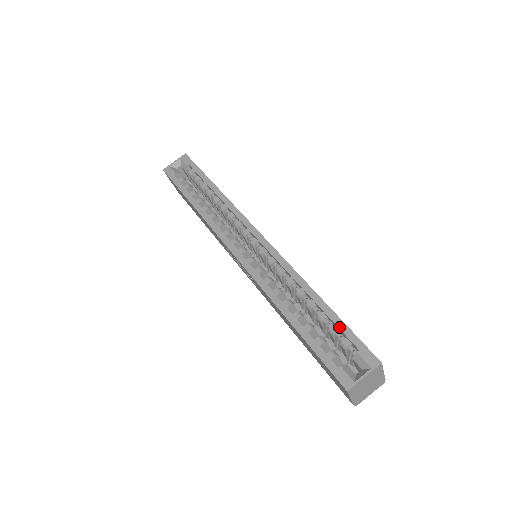
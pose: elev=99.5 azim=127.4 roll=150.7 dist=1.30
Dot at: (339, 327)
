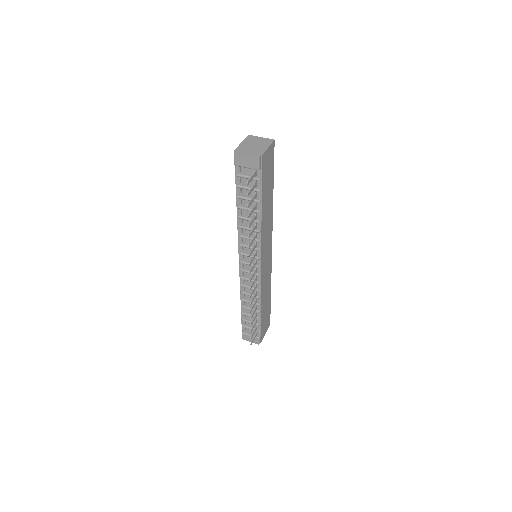
Dot at: occluded
